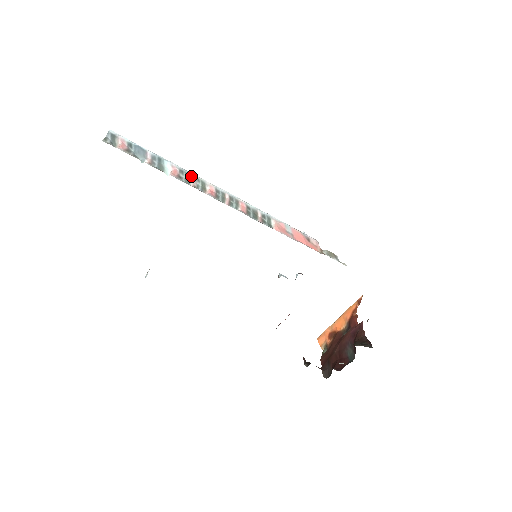
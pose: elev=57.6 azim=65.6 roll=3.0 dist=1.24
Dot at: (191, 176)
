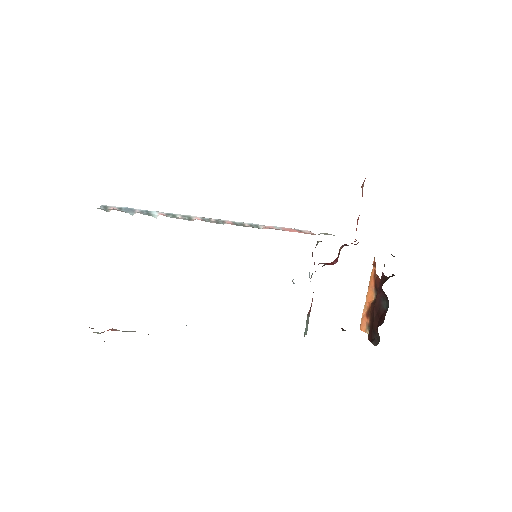
Dot at: (177, 215)
